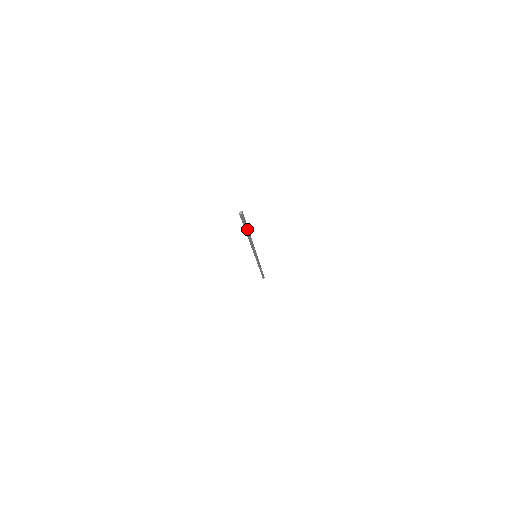
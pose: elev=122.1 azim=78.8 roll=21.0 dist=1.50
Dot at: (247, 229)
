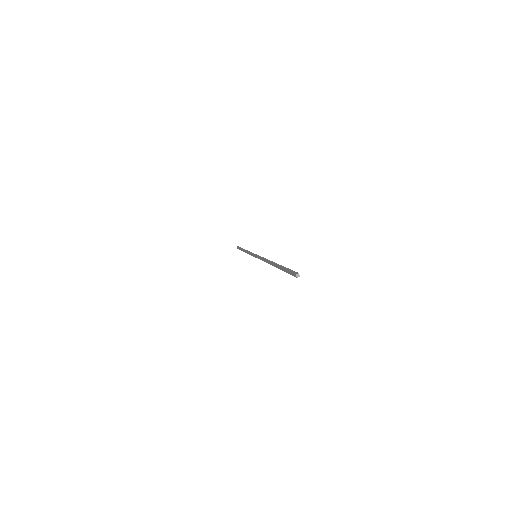
Dot at: occluded
